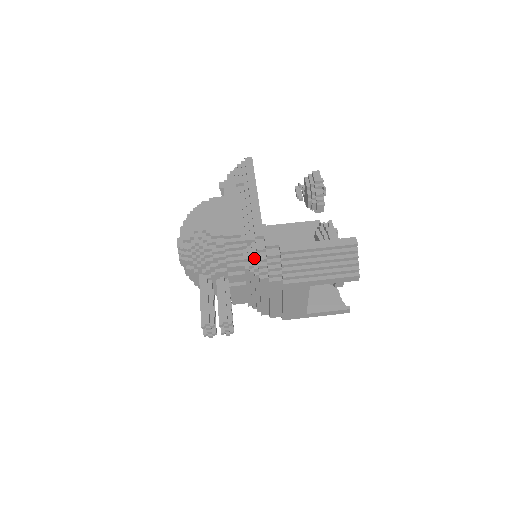
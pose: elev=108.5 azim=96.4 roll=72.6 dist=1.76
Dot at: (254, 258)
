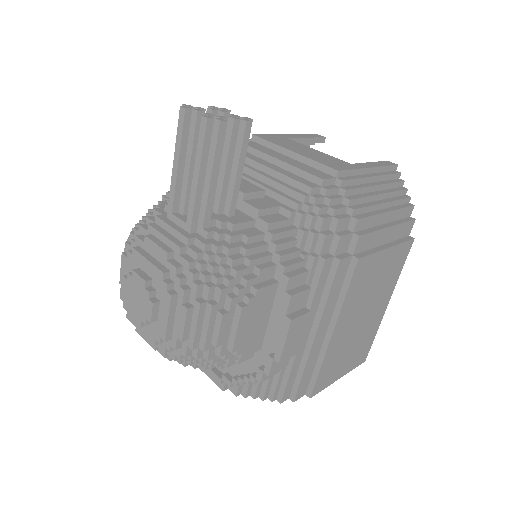
Dot at: occluded
